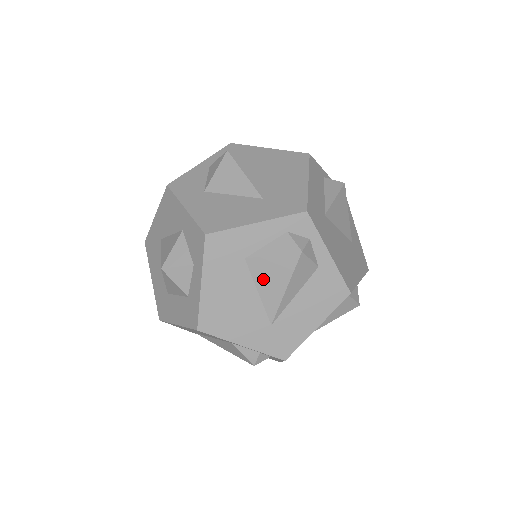
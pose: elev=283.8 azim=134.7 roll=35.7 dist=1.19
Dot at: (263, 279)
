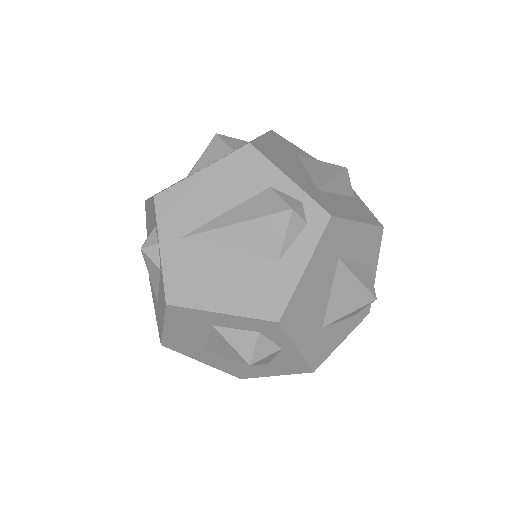
Dot at: (313, 167)
